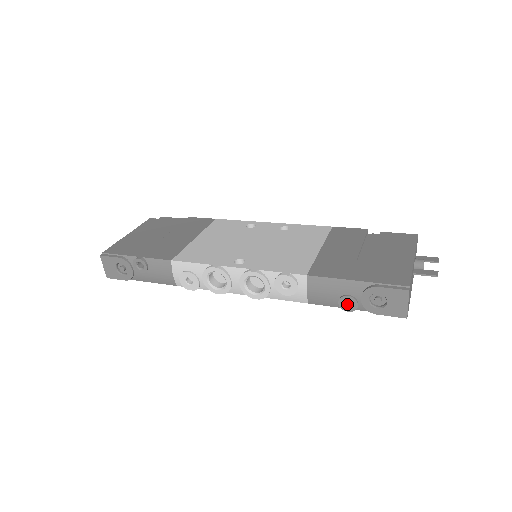
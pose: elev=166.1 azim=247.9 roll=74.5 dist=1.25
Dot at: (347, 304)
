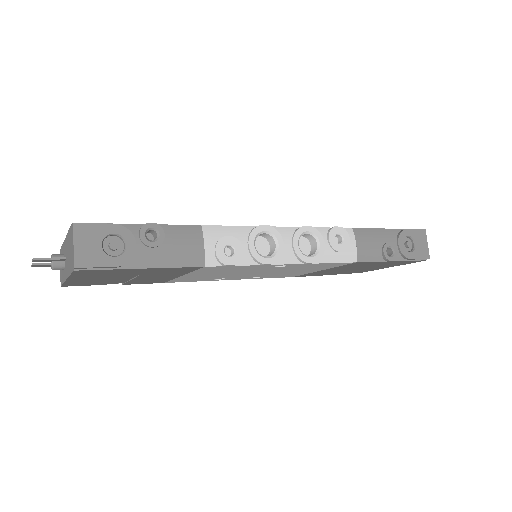
Dot at: (386, 256)
